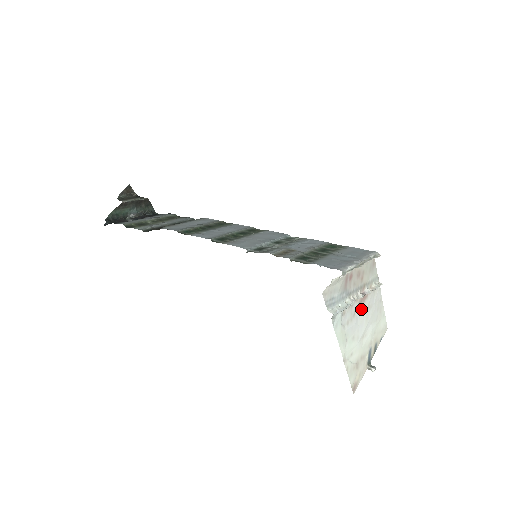
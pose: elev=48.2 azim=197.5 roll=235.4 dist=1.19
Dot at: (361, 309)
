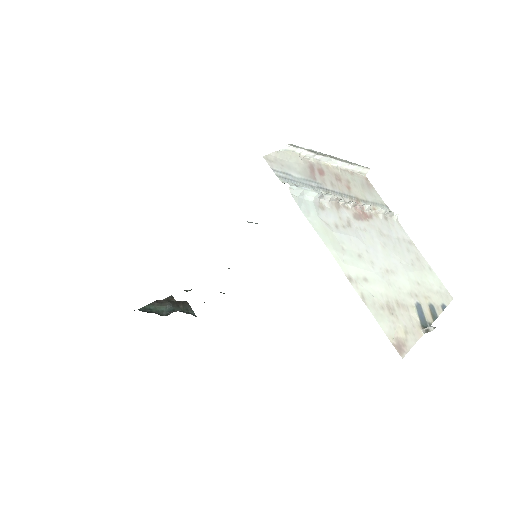
Dot at: (363, 227)
